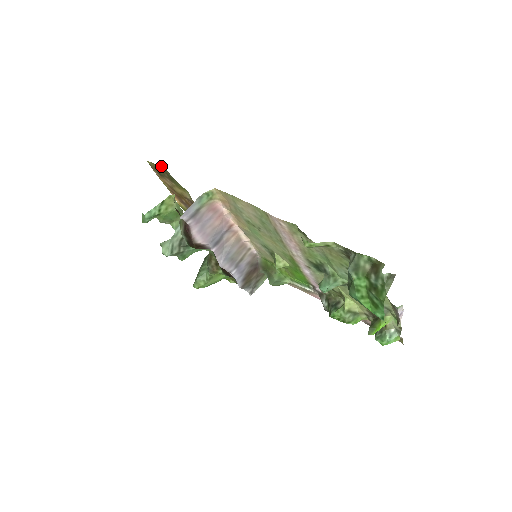
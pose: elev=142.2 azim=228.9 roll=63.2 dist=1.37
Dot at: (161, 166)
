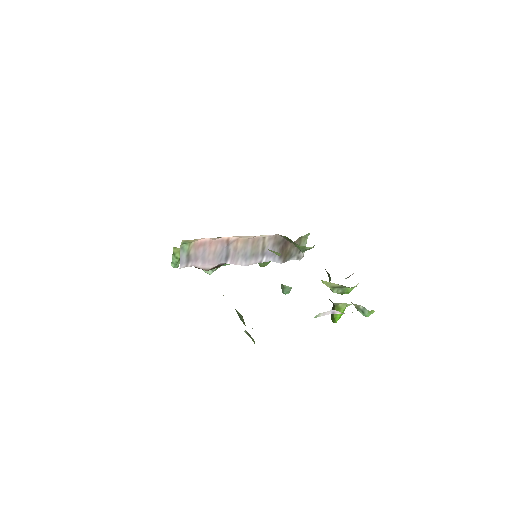
Dot at: occluded
